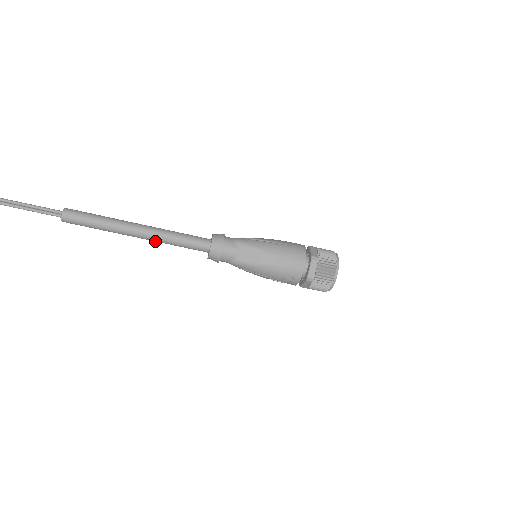
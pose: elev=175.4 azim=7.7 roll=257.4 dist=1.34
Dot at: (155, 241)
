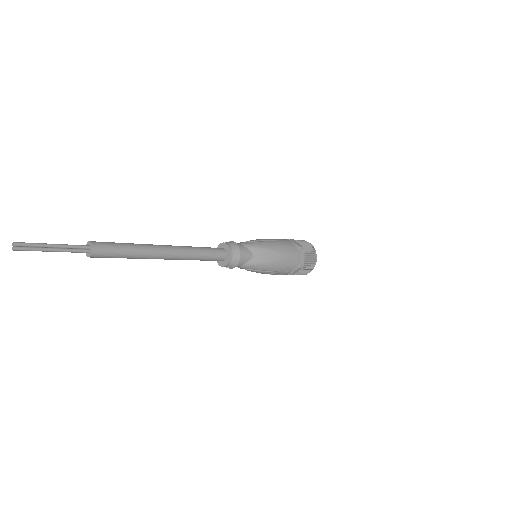
Dot at: (179, 259)
